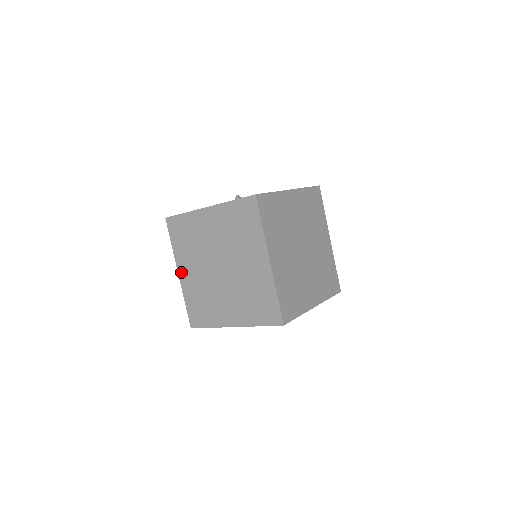
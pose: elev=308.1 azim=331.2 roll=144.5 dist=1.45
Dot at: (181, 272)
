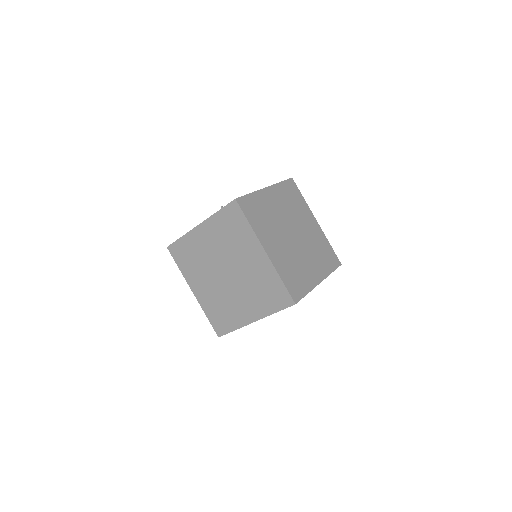
Dot at: (195, 290)
